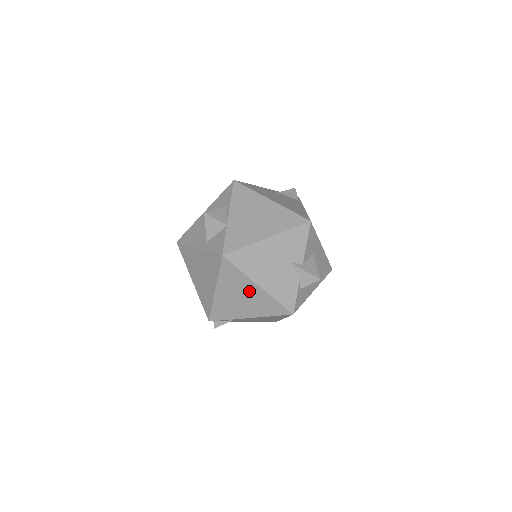
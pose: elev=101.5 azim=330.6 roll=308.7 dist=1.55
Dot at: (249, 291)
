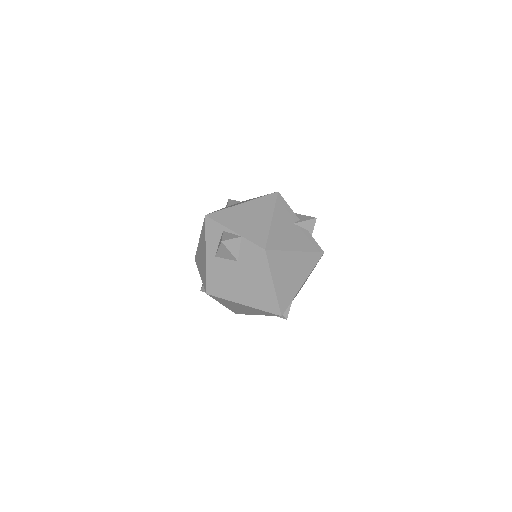
Dot at: (293, 262)
